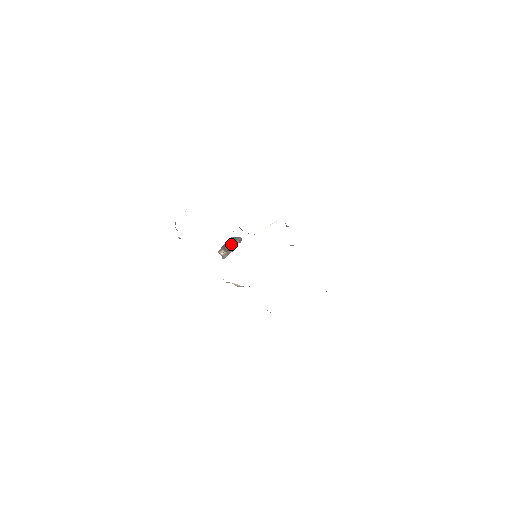
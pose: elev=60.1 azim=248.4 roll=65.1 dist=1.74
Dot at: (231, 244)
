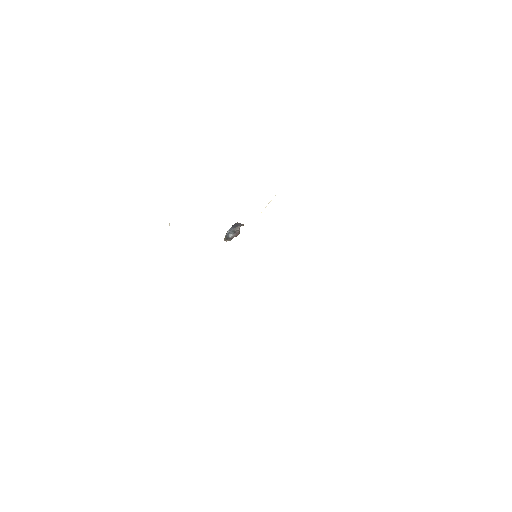
Dot at: (232, 236)
